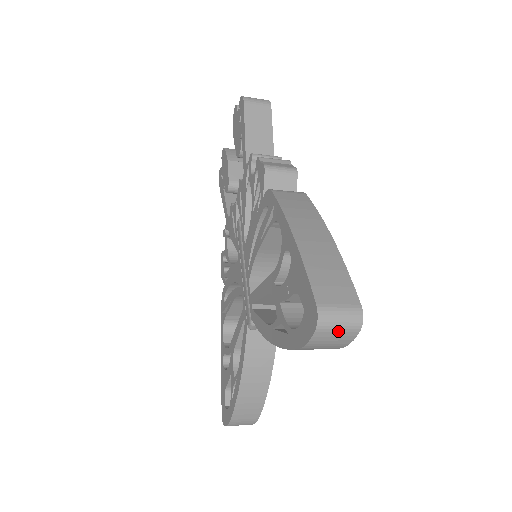
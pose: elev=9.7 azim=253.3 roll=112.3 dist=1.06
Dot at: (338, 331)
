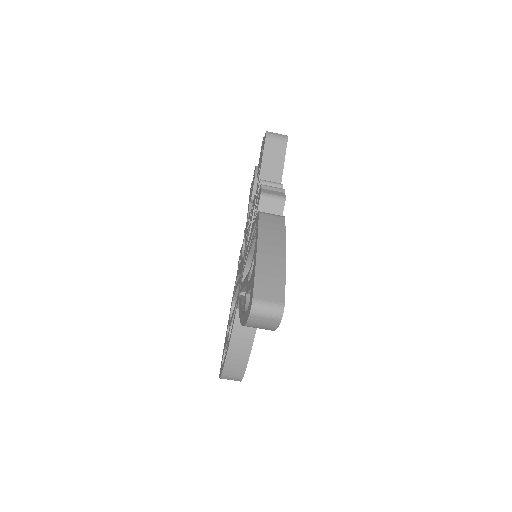
Dot at: (266, 318)
